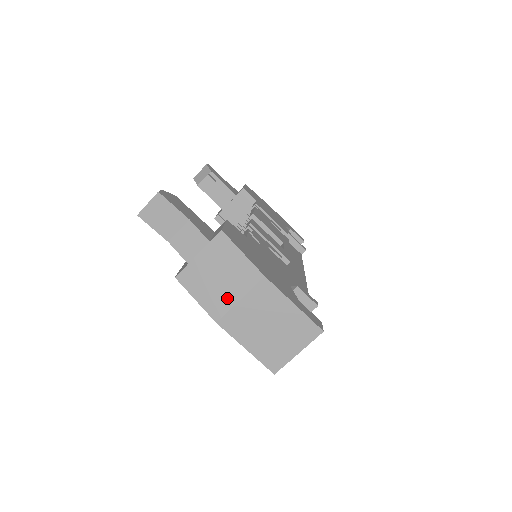
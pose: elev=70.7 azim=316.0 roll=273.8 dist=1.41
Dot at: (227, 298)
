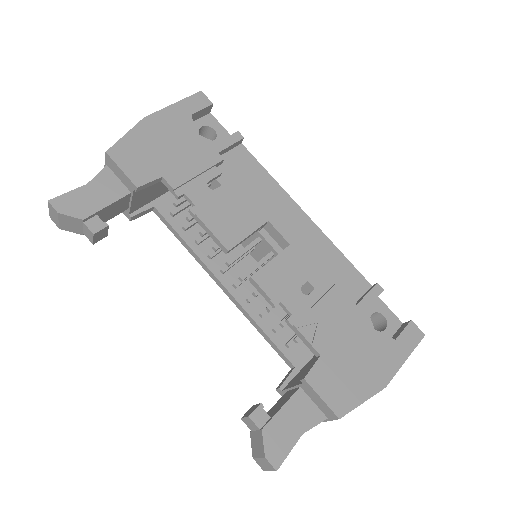
Dot at: occluded
